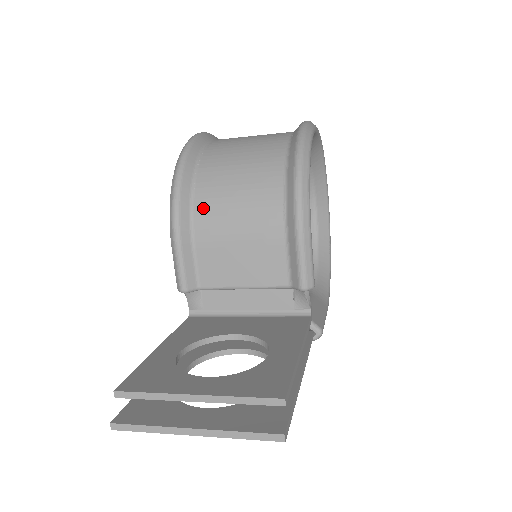
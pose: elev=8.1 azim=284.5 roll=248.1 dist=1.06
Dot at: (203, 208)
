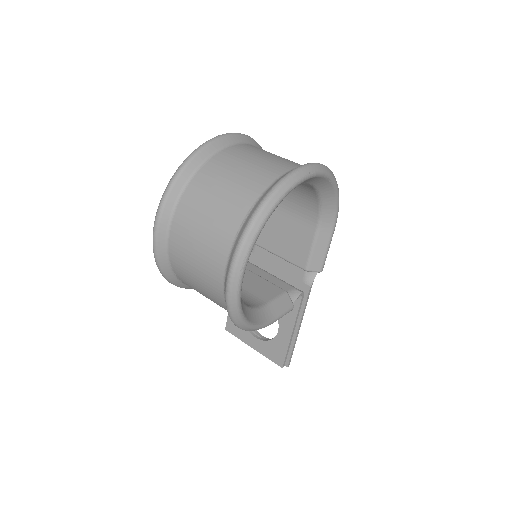
Dot at: occluded
